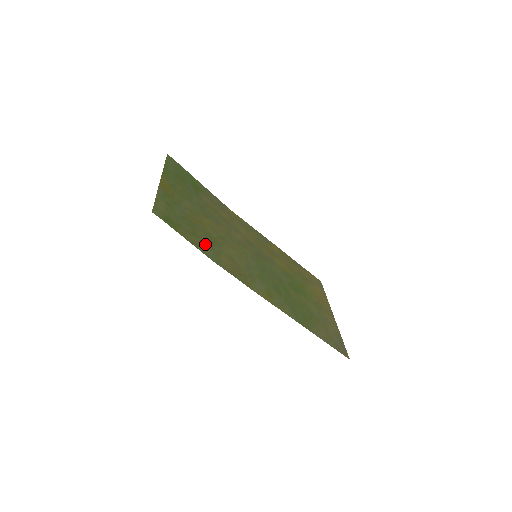
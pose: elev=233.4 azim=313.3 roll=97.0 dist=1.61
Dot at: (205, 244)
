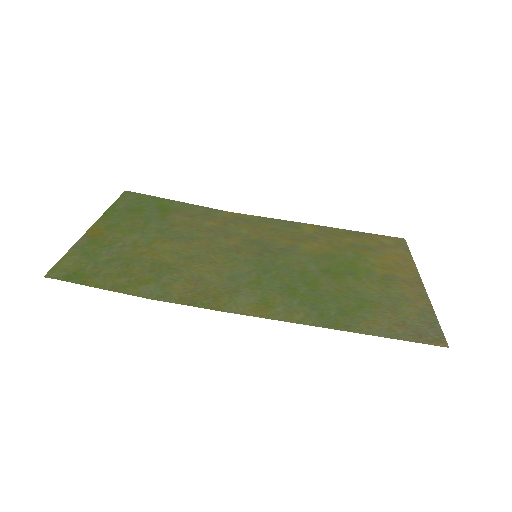
Dot at: (143, 280)
